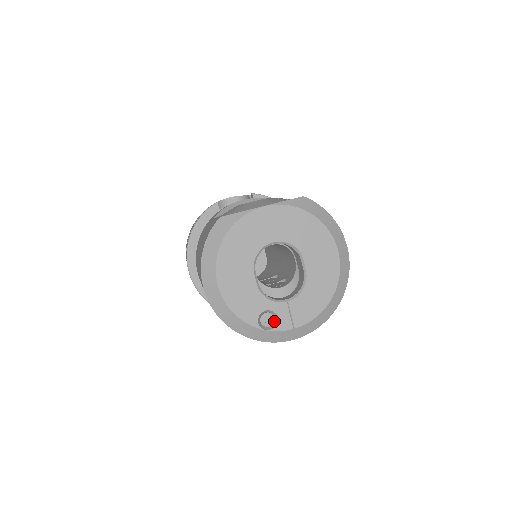
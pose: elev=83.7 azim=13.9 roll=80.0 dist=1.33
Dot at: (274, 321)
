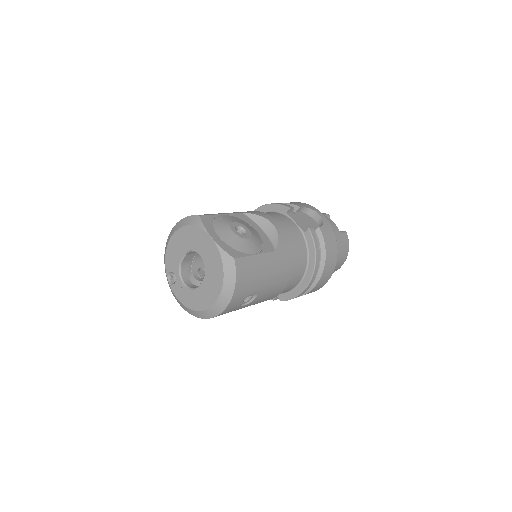
Dot at: (175, 282)
